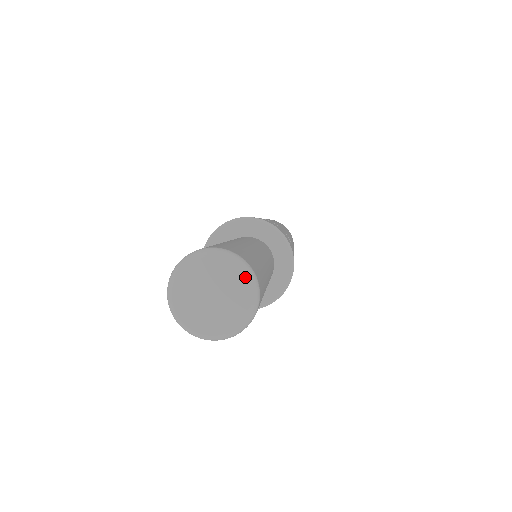
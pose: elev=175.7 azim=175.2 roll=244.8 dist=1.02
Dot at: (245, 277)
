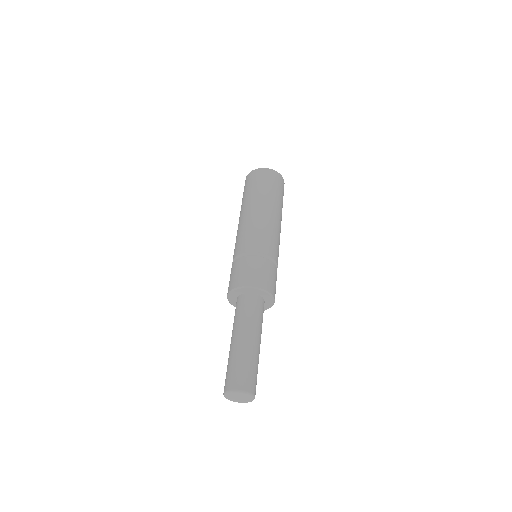
Dot at: (252, 398)
